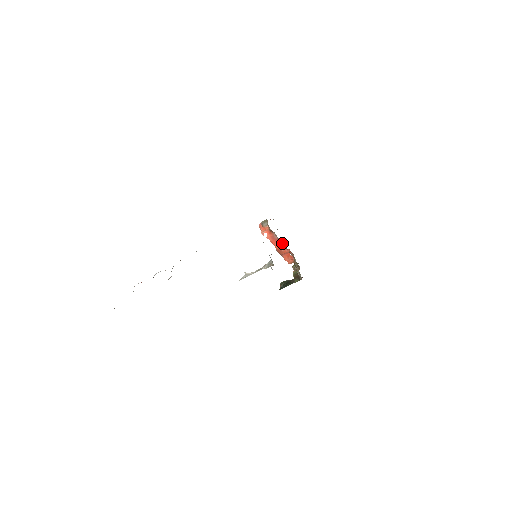
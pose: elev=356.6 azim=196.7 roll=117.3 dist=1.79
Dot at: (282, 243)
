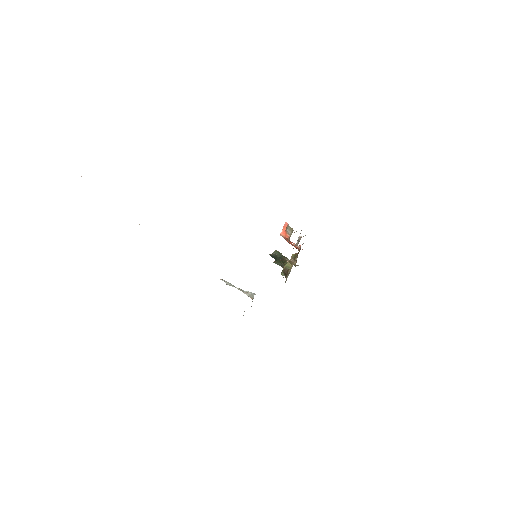
Dot at: occluded
